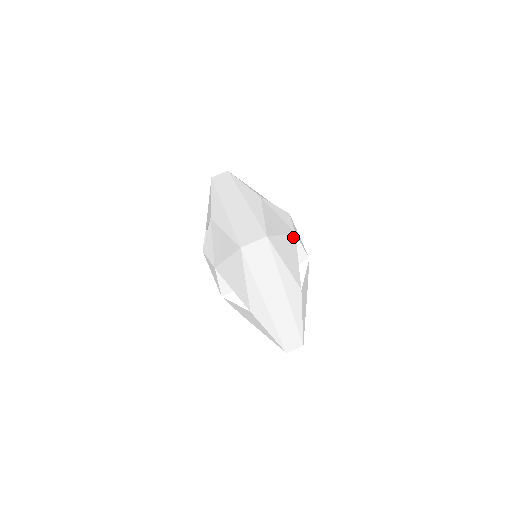
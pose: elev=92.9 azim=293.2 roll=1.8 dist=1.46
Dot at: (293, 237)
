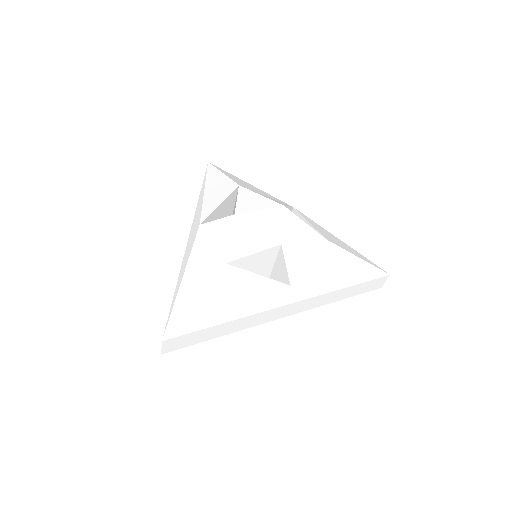
Dot at: (223, 272)
